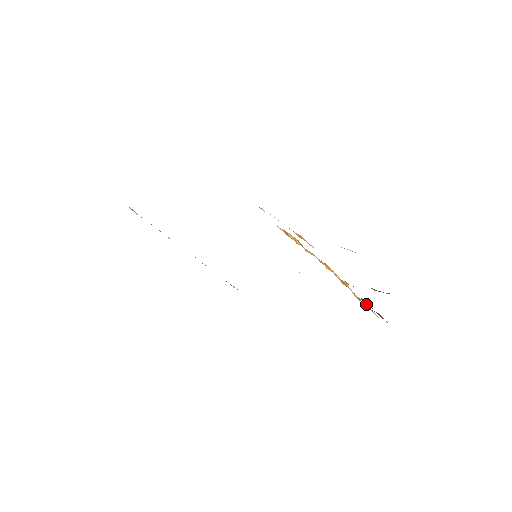
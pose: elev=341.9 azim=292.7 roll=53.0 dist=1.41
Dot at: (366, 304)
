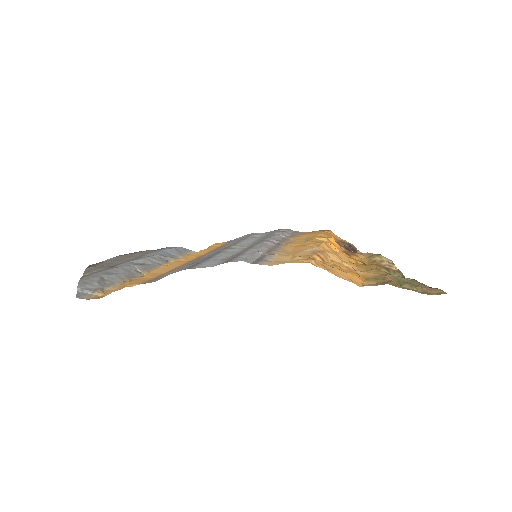
Dot at: (332, 233)
